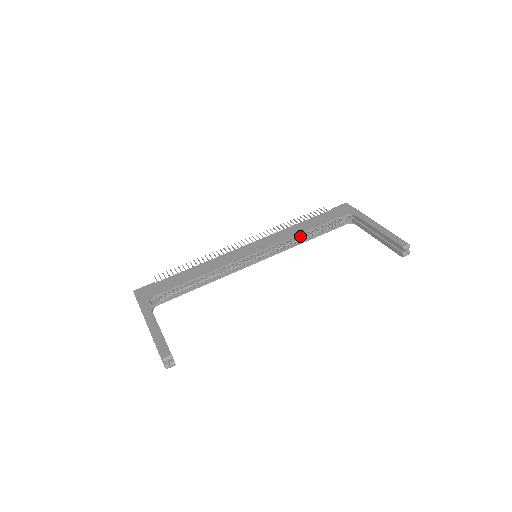
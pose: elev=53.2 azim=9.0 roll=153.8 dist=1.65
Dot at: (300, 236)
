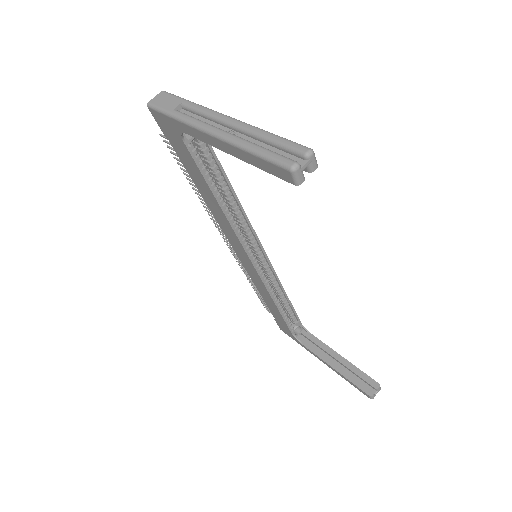
Dot at: occluded
